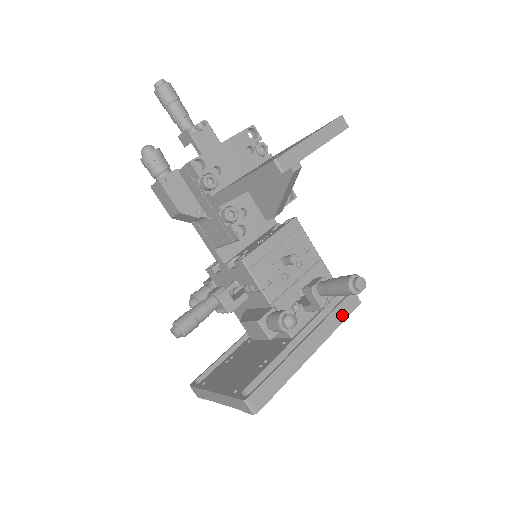
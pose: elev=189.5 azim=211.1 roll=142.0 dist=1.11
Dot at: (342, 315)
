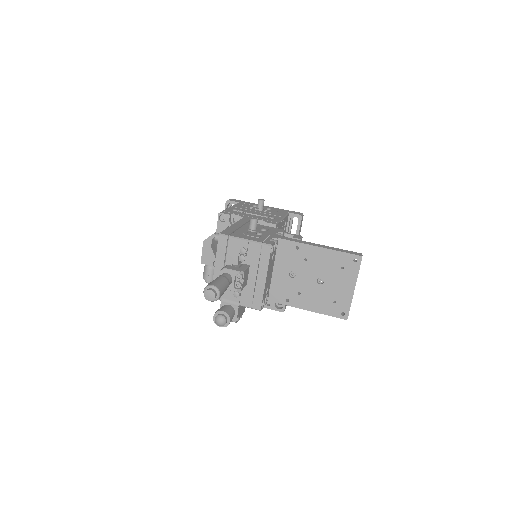
Dot at: occluded
